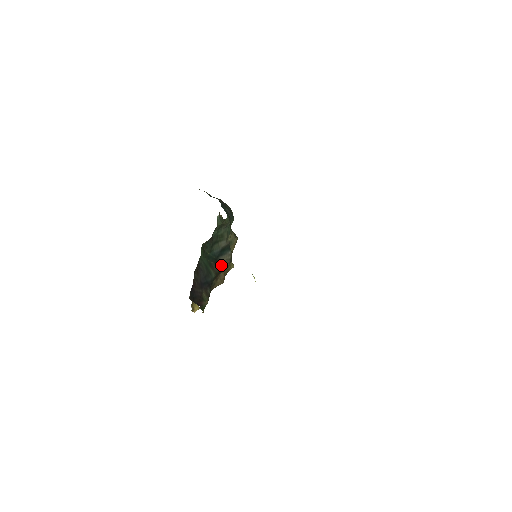
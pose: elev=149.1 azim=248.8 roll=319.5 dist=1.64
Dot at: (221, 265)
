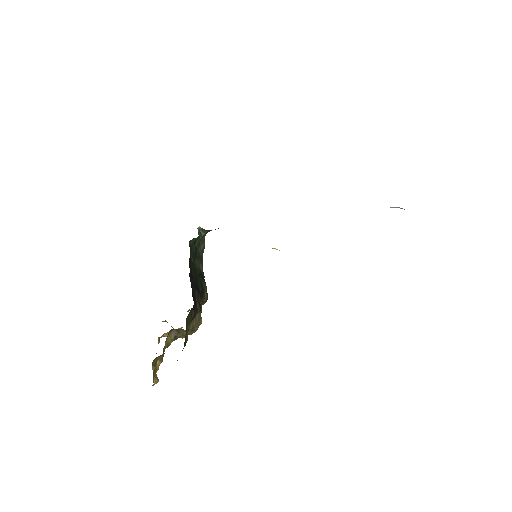
Dot at: (203, 288)
